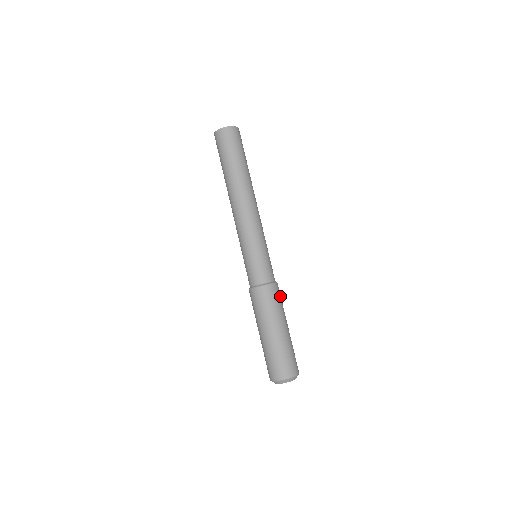
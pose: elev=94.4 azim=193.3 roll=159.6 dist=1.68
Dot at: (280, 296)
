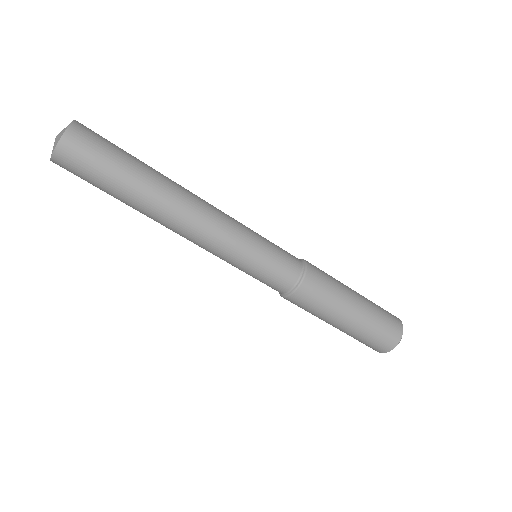
Dot at: (322, 275)
